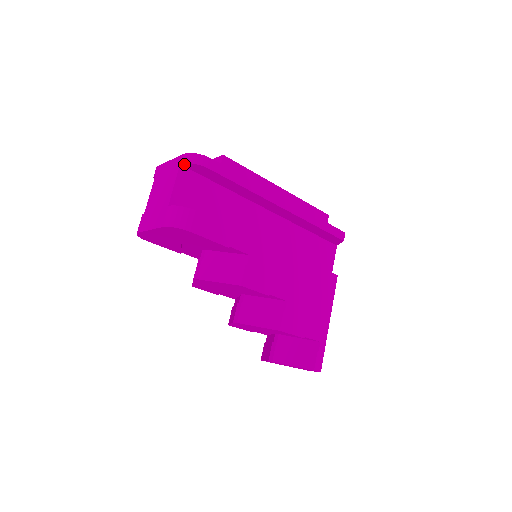
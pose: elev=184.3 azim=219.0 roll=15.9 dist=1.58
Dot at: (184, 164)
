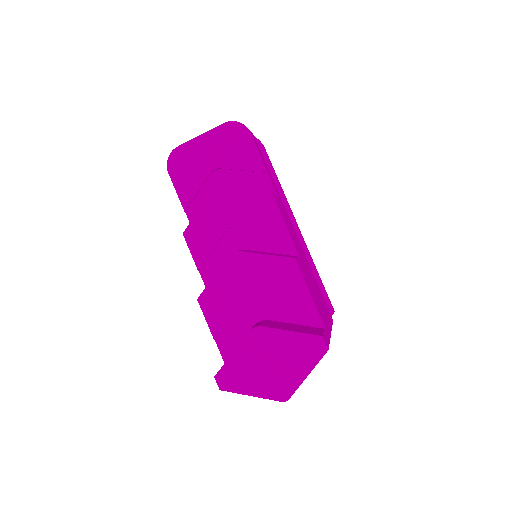
Dot at: occluded
